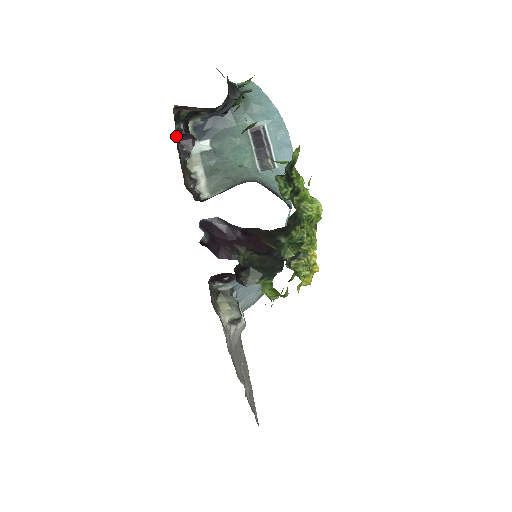
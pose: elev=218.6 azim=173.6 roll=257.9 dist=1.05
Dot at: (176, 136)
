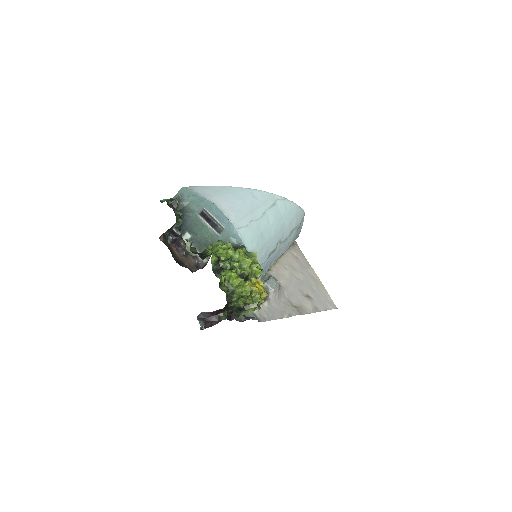
Dot at: (172, 246)
